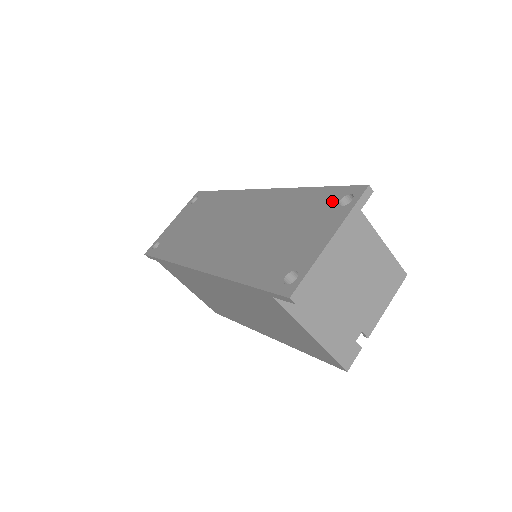
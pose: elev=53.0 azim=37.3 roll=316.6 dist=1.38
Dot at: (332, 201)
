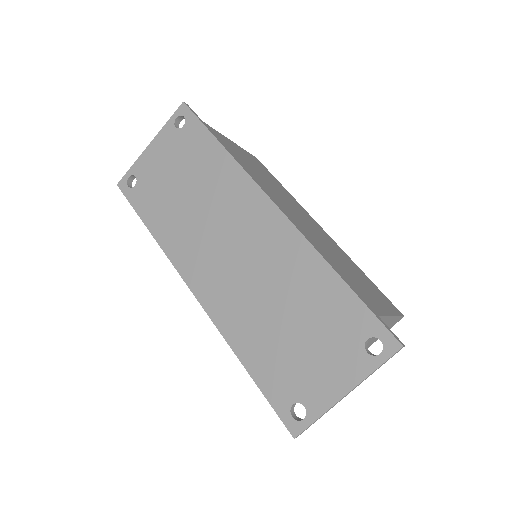
Dot at: (358, 332)
